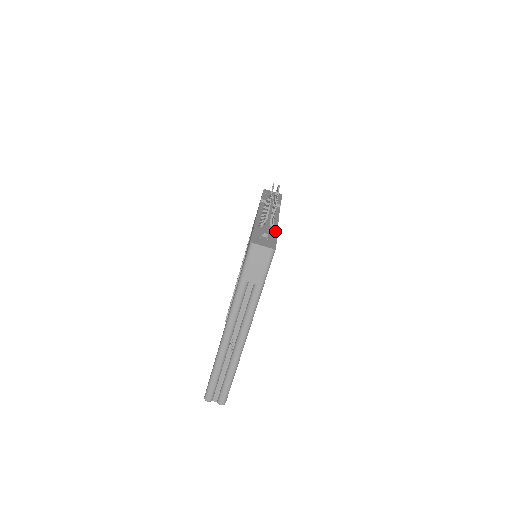
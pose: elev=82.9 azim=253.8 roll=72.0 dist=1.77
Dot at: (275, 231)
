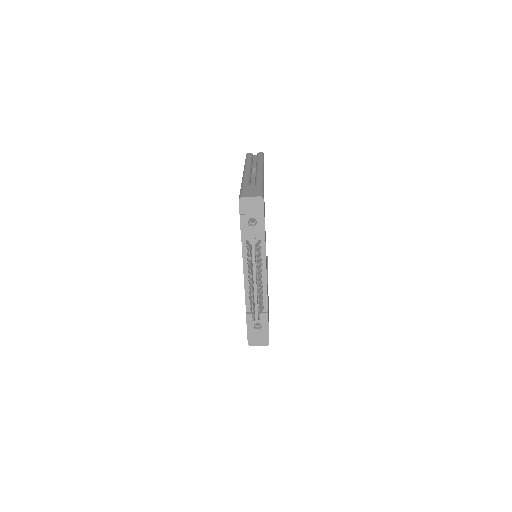
Dot at: (265, 313)
